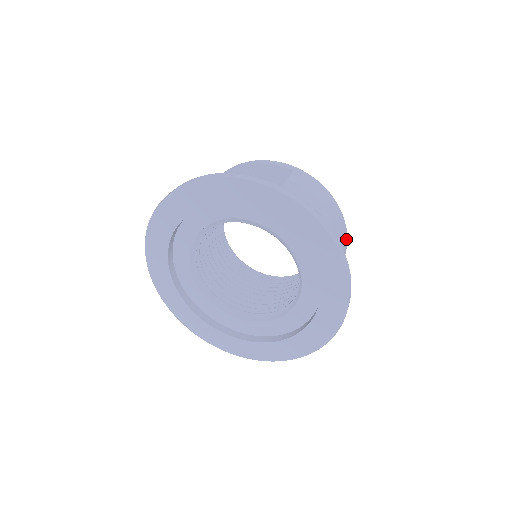
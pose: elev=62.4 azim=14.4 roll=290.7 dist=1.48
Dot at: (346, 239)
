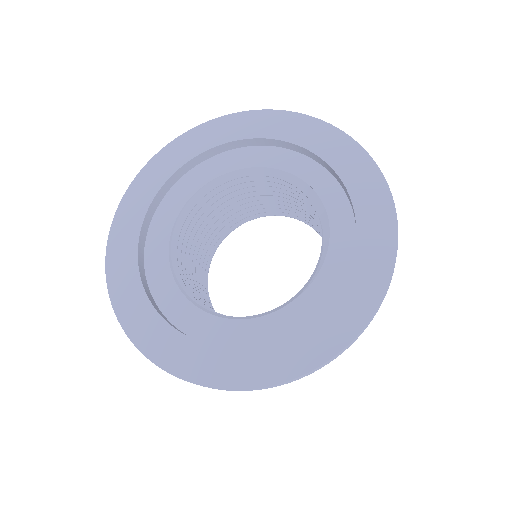
Dot at: occluded
